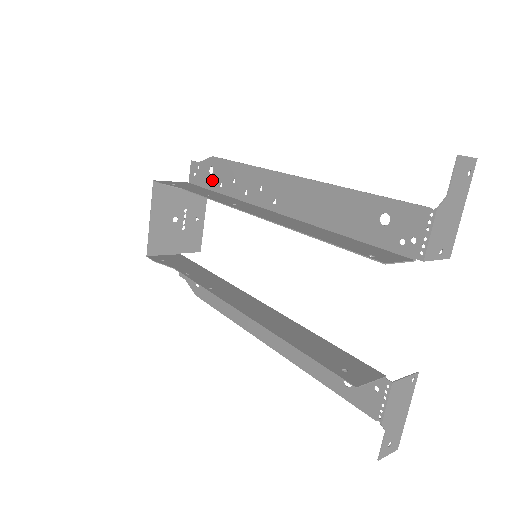
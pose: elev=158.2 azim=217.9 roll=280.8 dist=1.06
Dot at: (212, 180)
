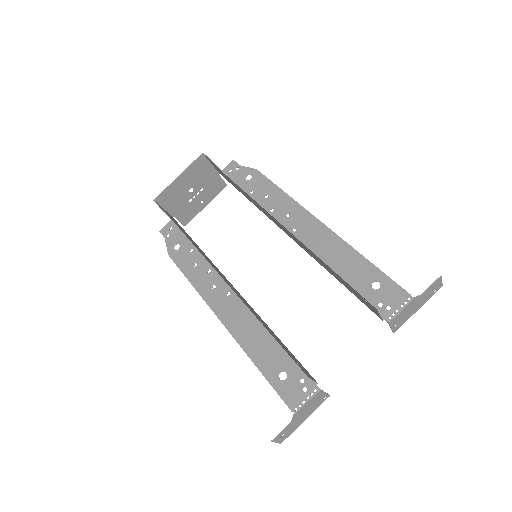
Dot at: (245, 184)
